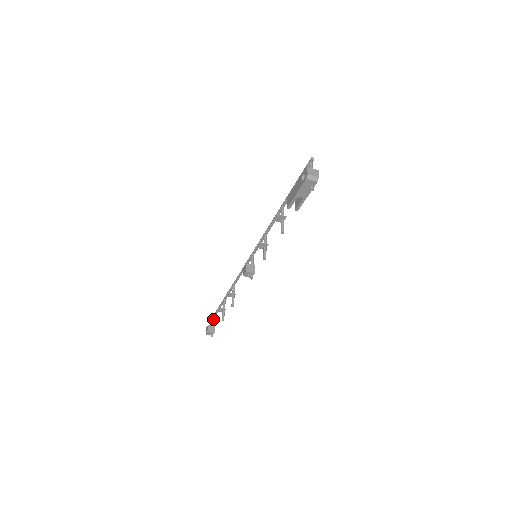
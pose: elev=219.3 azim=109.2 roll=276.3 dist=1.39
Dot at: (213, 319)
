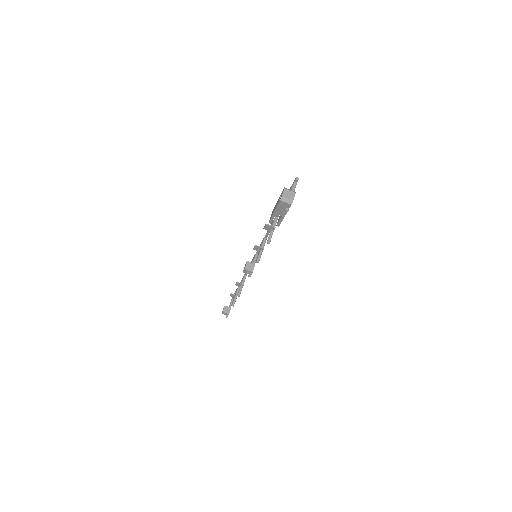
Dot at: (231, 301)
